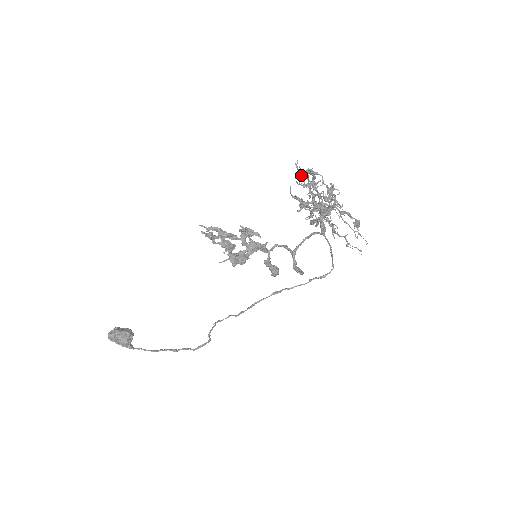
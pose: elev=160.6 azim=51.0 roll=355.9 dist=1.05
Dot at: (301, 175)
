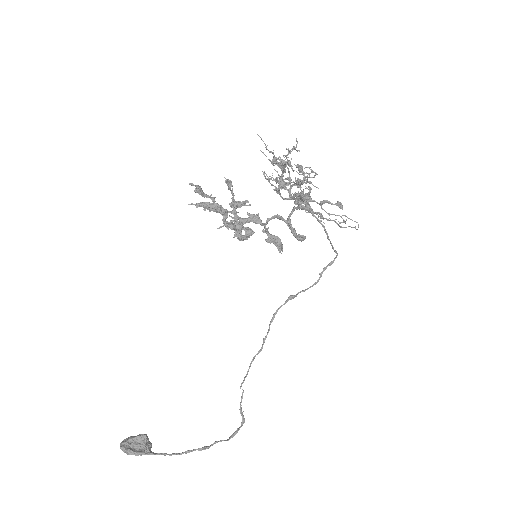
Dot at: occluded
